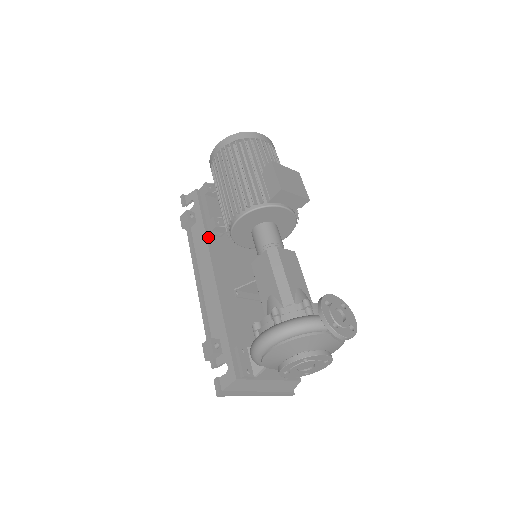
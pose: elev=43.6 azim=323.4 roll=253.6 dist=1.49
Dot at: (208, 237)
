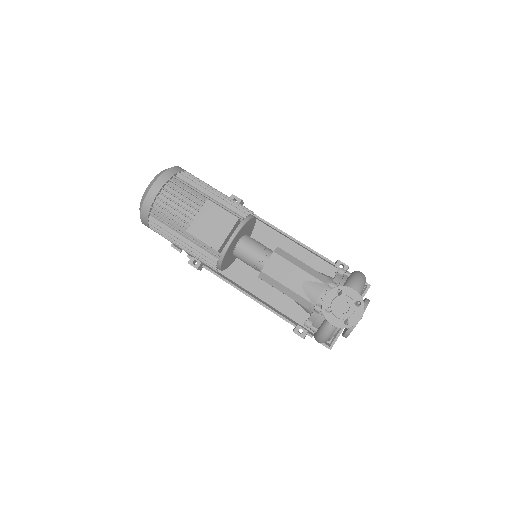
Dot at: occluded
